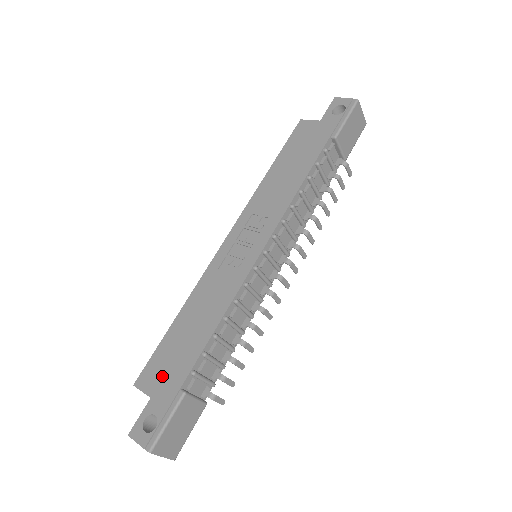
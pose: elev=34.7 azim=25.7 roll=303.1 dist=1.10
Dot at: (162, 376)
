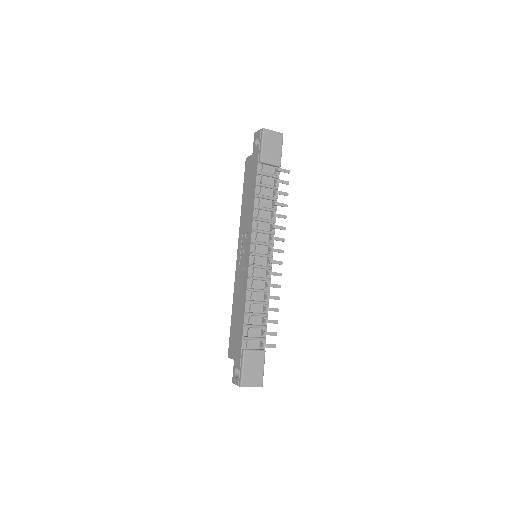
Dot at: (235, 346)
